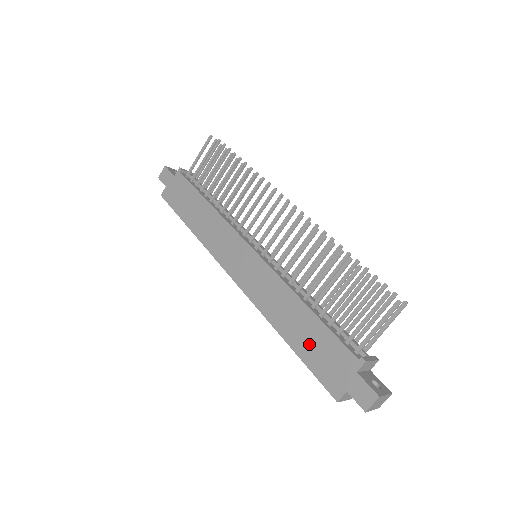
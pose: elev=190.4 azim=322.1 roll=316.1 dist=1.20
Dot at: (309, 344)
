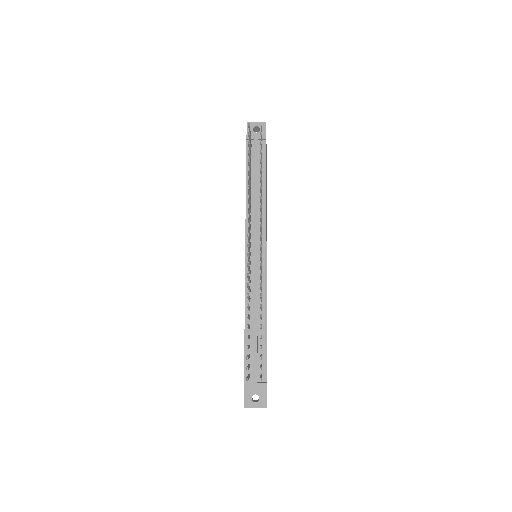
Dot at: occluded
